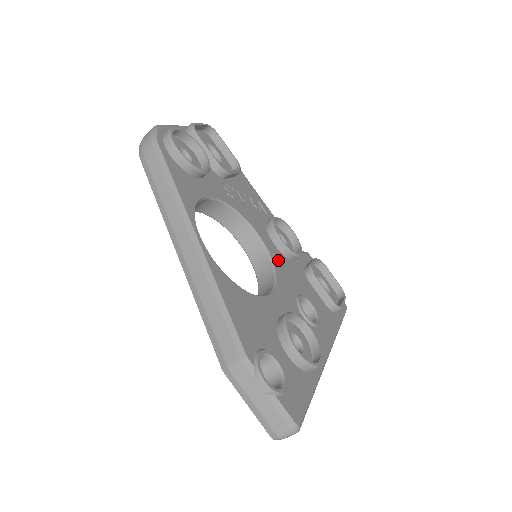
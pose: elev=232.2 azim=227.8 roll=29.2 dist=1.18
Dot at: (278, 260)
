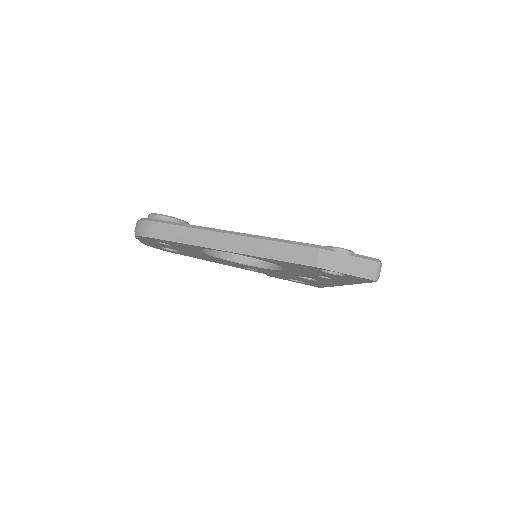
Dot at: occluded
